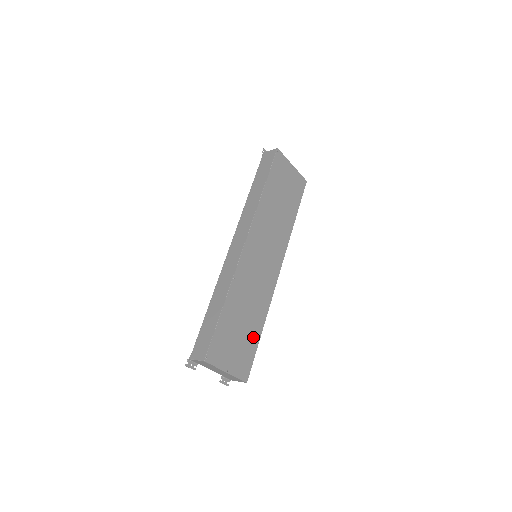
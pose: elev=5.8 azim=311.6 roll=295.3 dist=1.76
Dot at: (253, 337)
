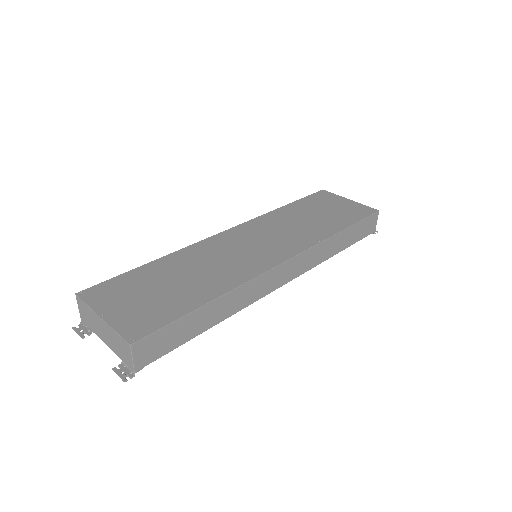
Dot at: (184, 302)
